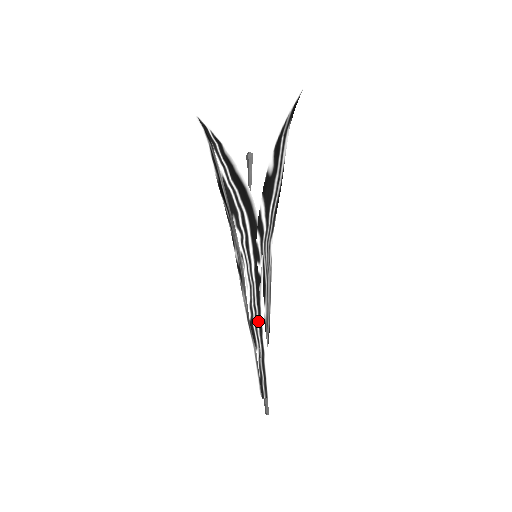
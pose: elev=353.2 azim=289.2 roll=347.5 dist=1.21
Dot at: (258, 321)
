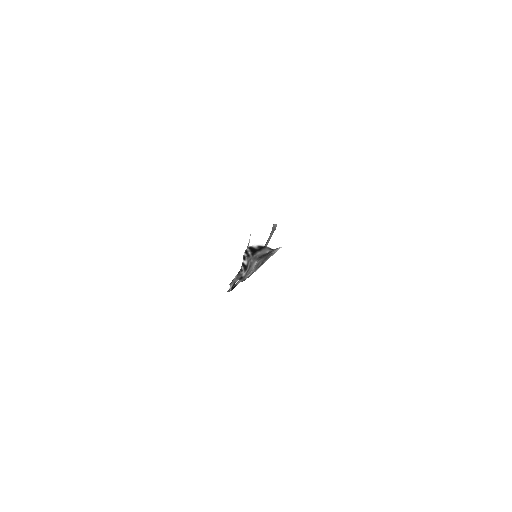
Dot at: occluded
